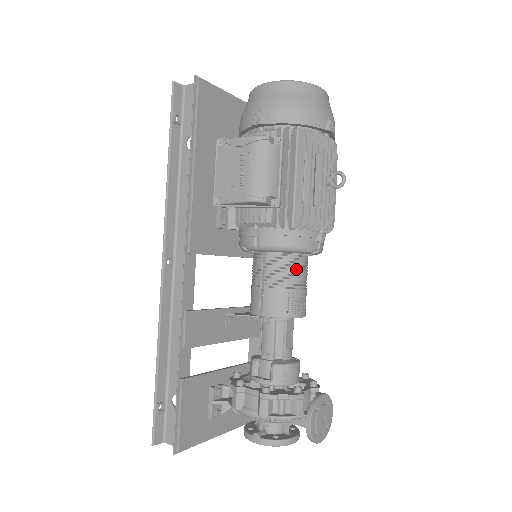
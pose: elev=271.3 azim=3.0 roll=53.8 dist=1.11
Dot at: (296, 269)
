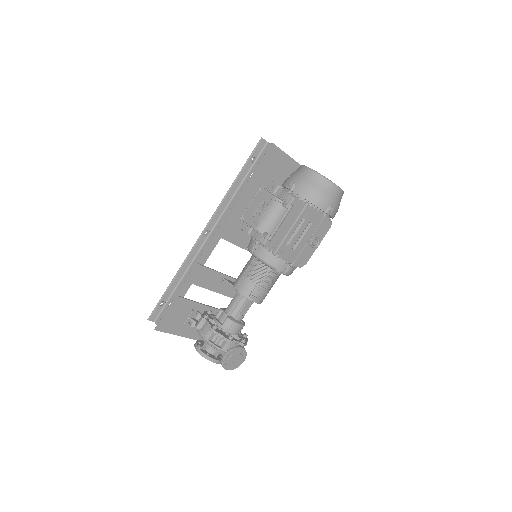
Dot at: (267, 276)
